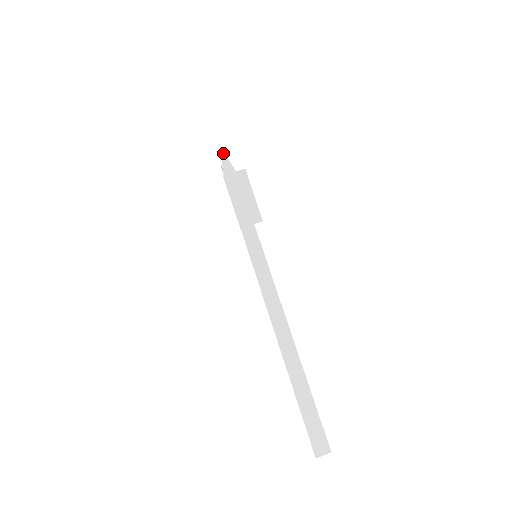
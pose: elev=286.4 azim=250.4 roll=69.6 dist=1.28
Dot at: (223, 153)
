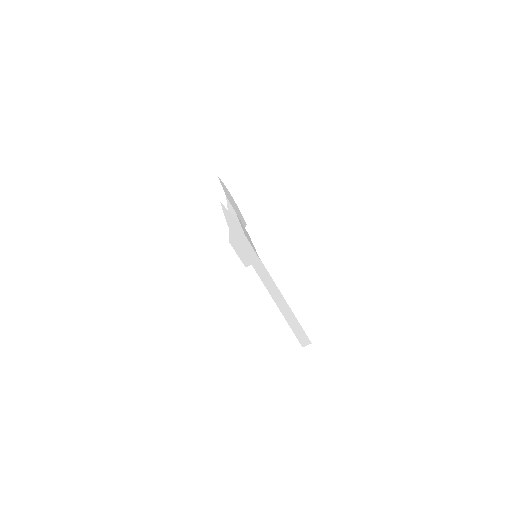
Dot at: (224, 208)
